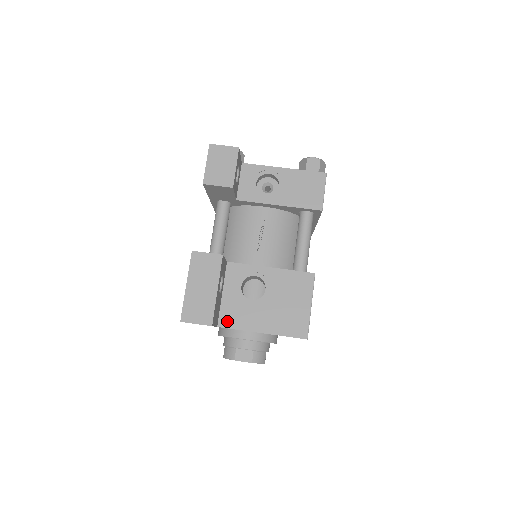
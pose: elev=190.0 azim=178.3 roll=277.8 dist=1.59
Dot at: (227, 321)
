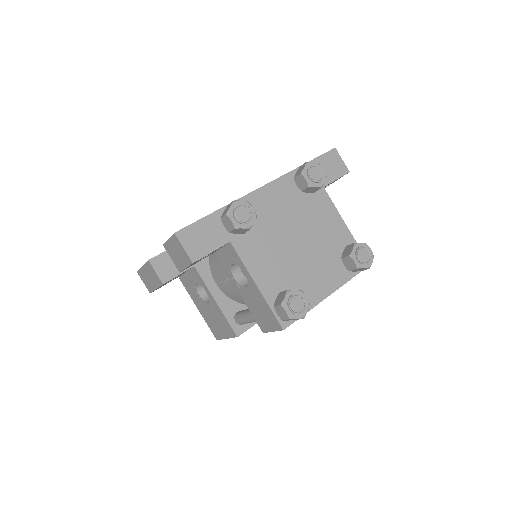
Dot at: (184, 282)
